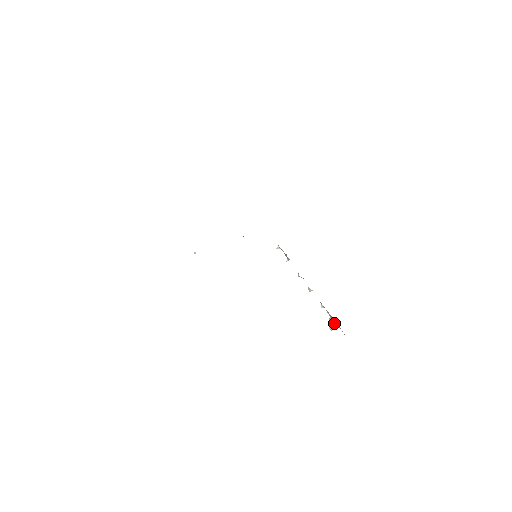
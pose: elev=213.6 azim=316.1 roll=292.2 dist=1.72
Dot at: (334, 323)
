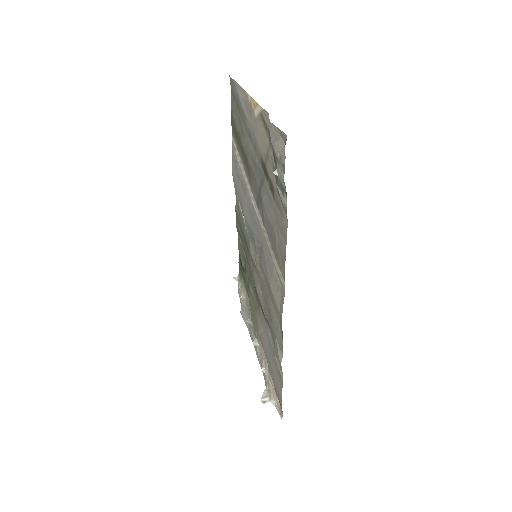
Dot at: (271, 396)
